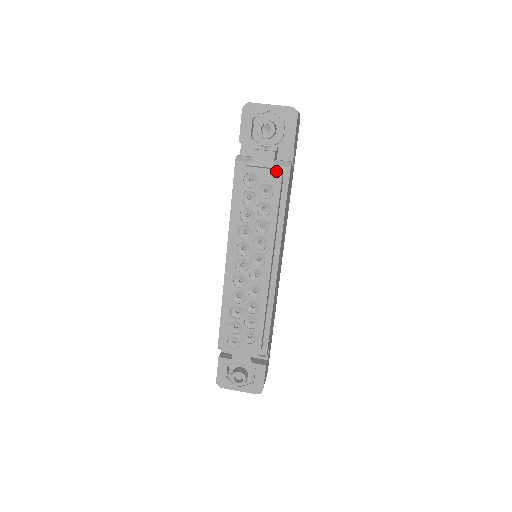
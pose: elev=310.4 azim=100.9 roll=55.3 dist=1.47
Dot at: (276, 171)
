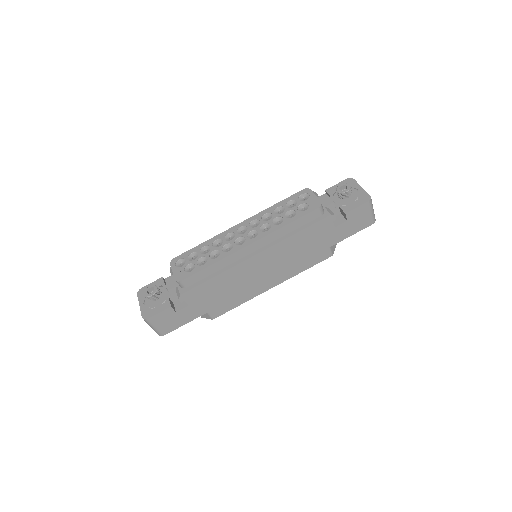
Dot at: (320, 203)
